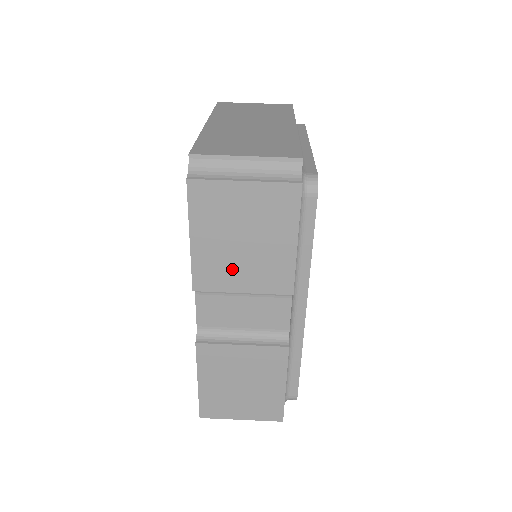
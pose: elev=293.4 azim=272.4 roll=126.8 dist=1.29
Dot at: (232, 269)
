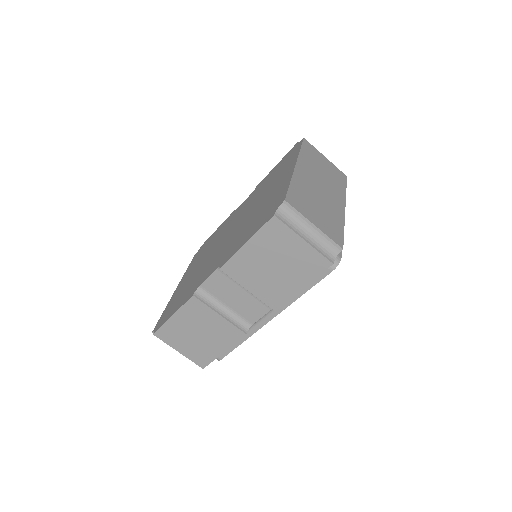
Dot at: (254, 275)
